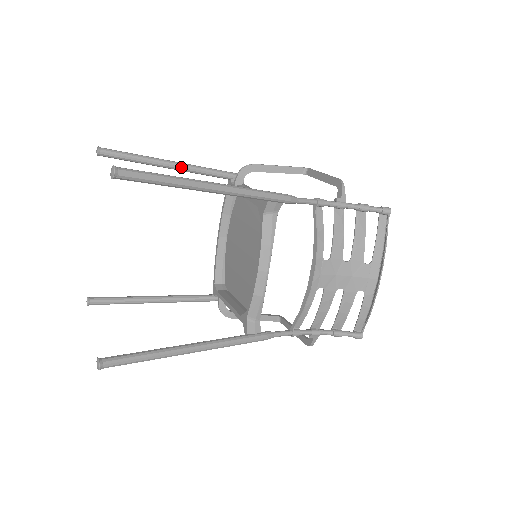
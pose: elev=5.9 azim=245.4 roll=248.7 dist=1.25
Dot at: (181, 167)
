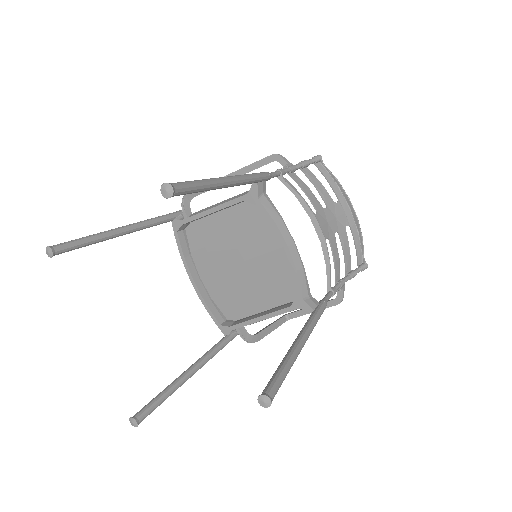
Dot at: (132, 228)
